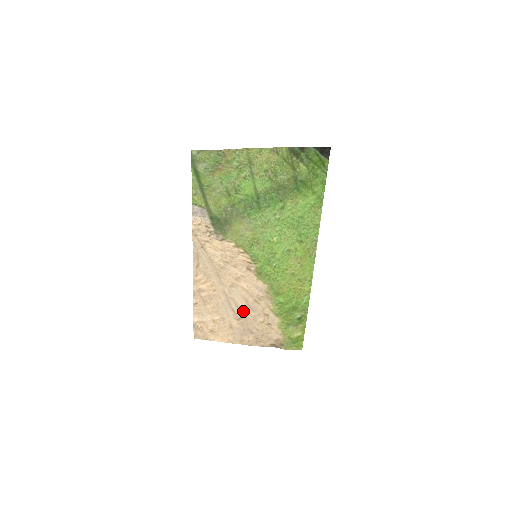
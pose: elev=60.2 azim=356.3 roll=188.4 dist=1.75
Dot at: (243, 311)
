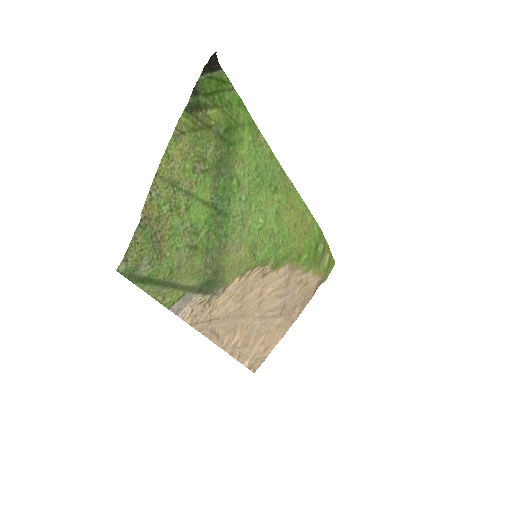
Dot at: (280, 306)
